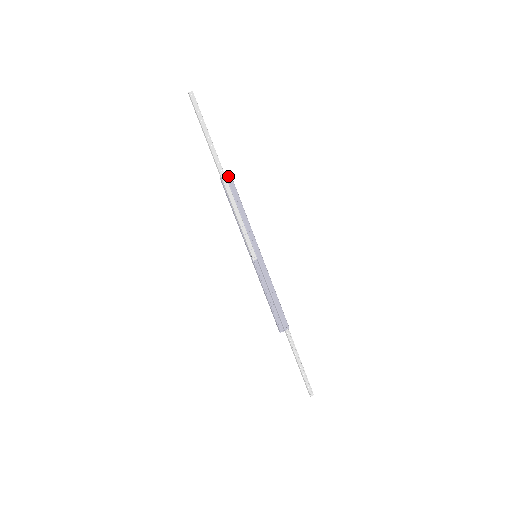
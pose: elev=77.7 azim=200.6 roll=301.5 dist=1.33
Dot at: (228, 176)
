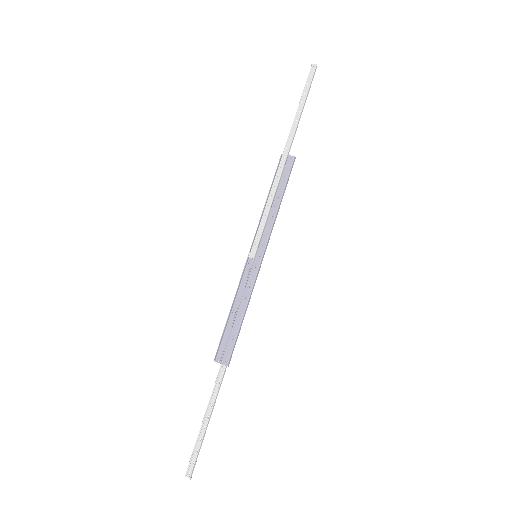
Dot at: (290, 157)
